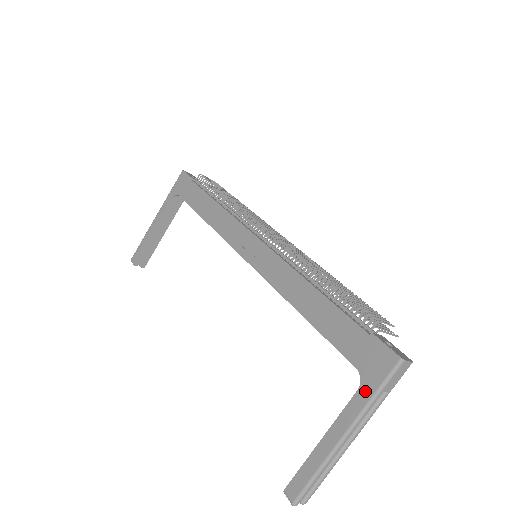
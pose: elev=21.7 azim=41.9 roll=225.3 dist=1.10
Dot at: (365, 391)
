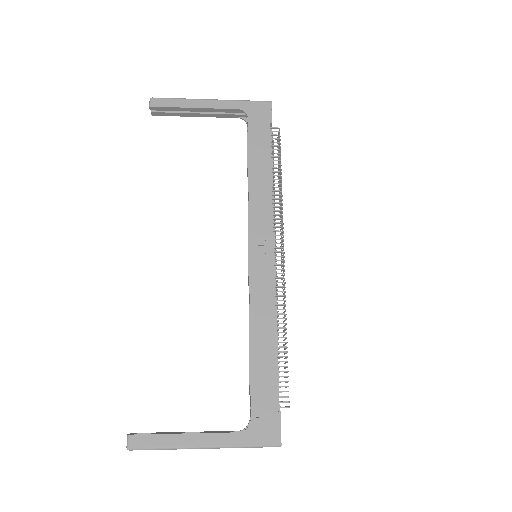
Dot at: (243, 438)
